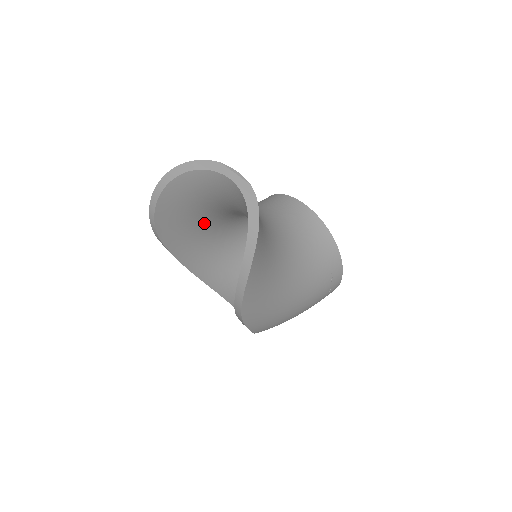
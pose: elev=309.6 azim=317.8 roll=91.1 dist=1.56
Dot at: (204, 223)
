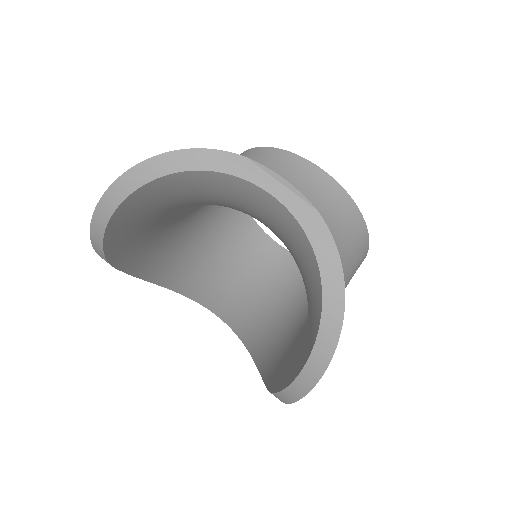
Dot at: (173, 216)
